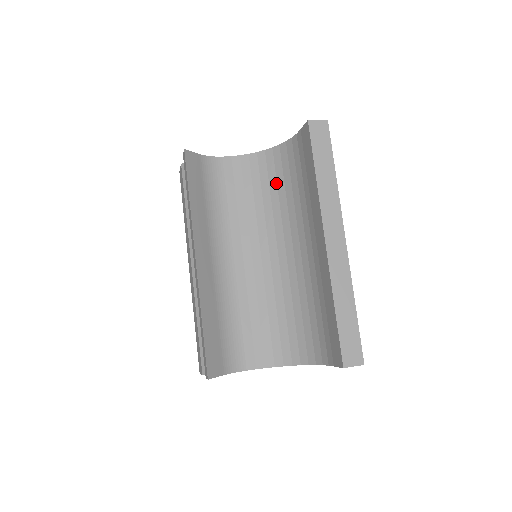
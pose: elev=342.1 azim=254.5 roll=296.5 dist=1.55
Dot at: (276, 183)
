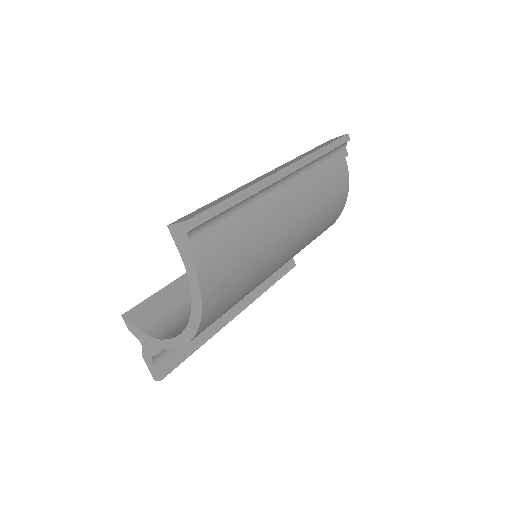
Dot at: occluded
